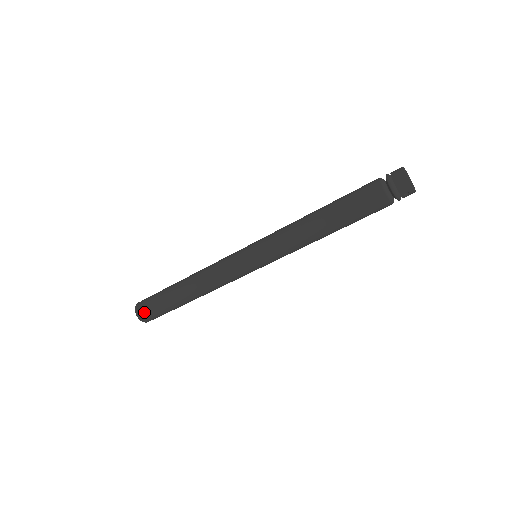
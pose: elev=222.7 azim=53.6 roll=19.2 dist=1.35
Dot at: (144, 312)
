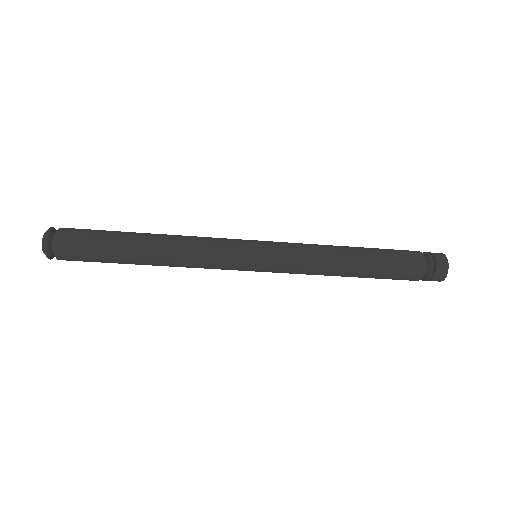
Dot at: (63, 257)
